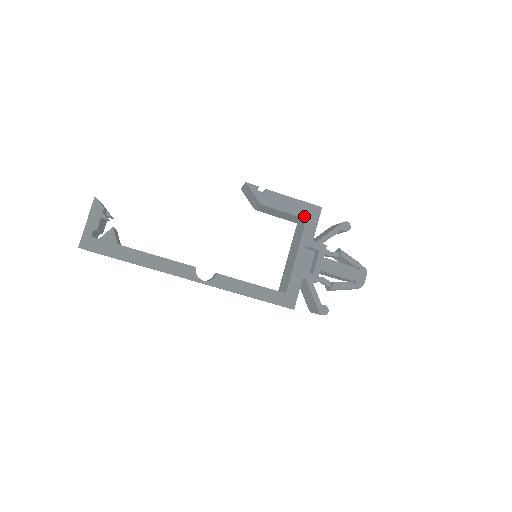
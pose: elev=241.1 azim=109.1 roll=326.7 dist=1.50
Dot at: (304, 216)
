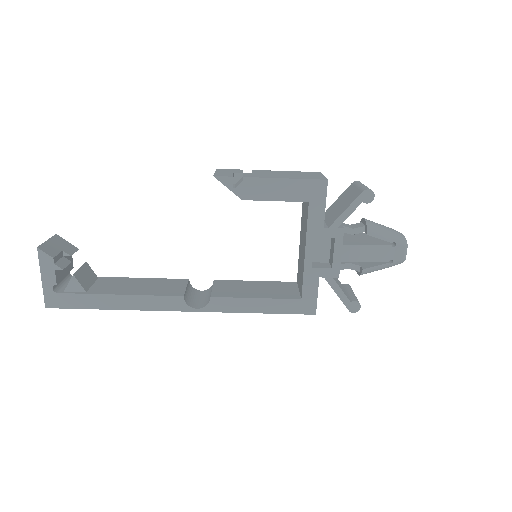
Dot at: (304, 199)
